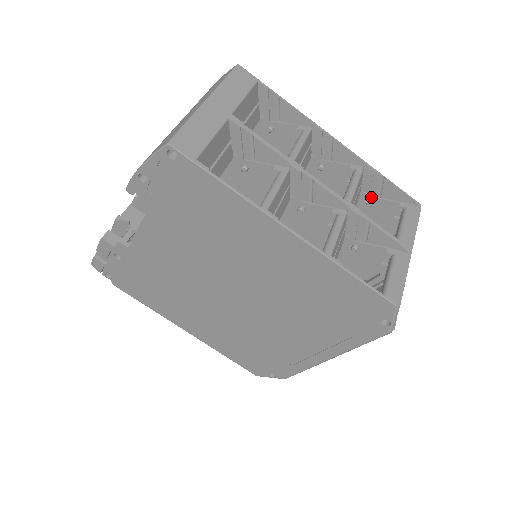
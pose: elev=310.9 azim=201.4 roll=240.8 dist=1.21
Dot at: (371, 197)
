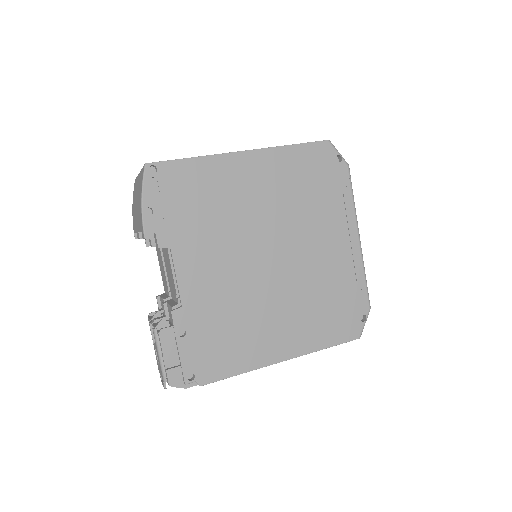
Dot at: occluded
